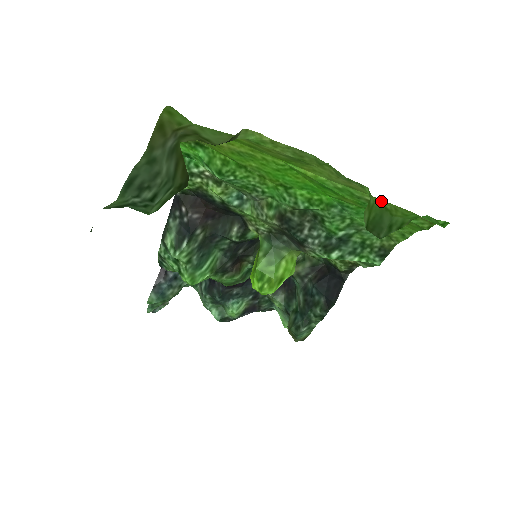
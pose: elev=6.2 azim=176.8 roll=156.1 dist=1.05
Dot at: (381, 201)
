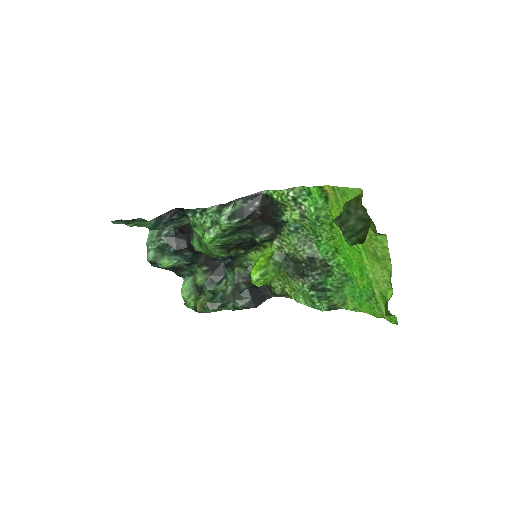
Dot at: (383, 297)
